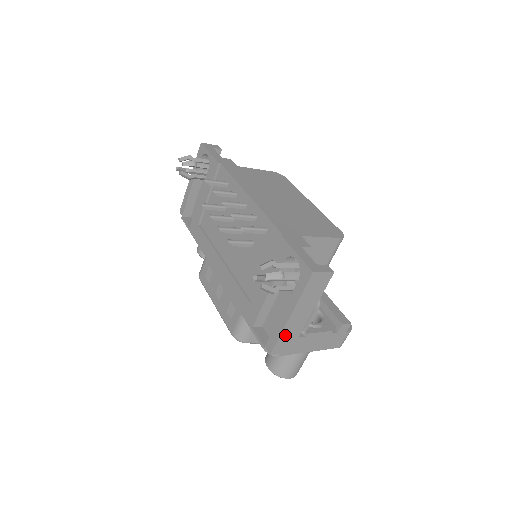
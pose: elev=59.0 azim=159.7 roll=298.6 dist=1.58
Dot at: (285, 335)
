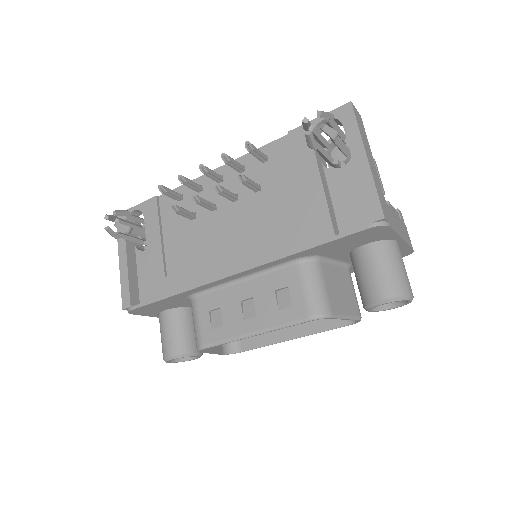
Dot at: (377, 189)
